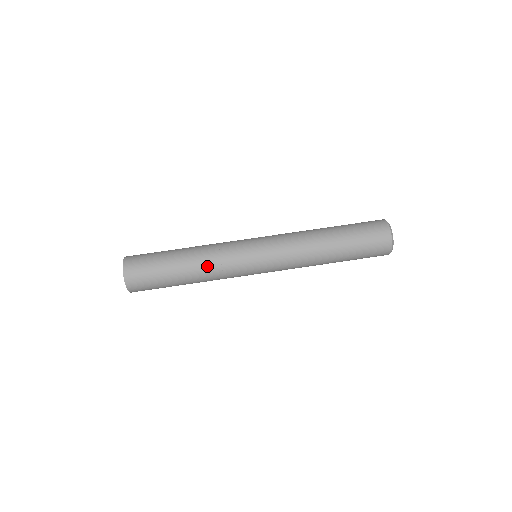
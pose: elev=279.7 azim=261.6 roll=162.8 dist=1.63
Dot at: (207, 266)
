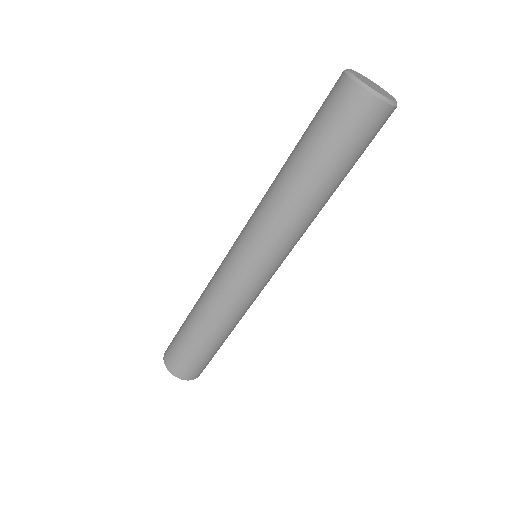
Dot at: occluded
